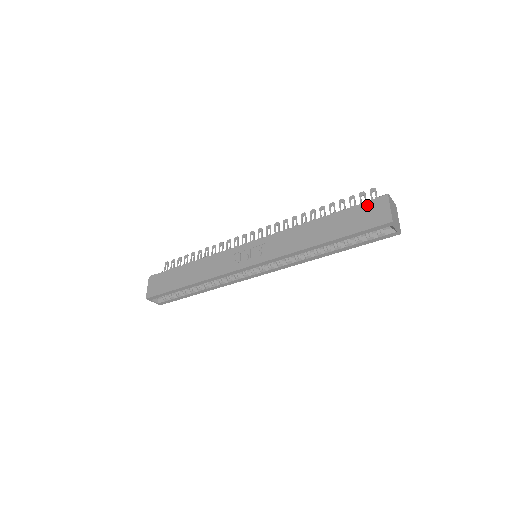
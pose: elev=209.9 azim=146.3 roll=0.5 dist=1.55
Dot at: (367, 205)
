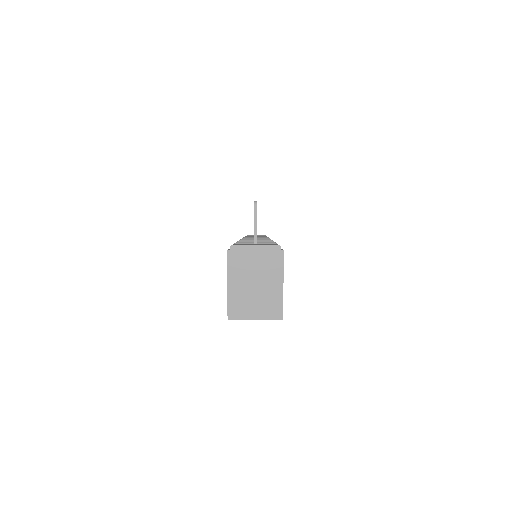
Dot at: occluded
